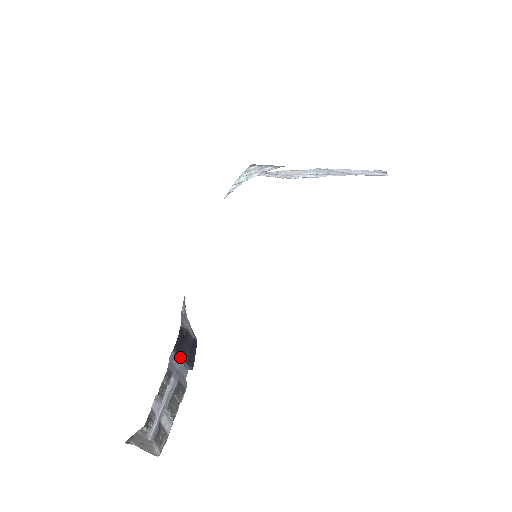
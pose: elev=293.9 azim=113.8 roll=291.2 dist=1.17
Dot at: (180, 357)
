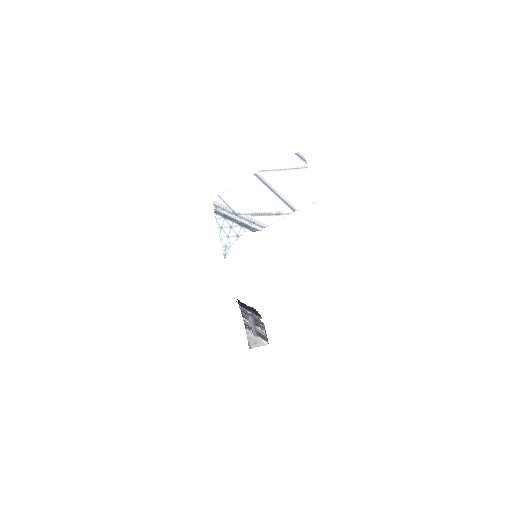
Dot at: (248, 311)
